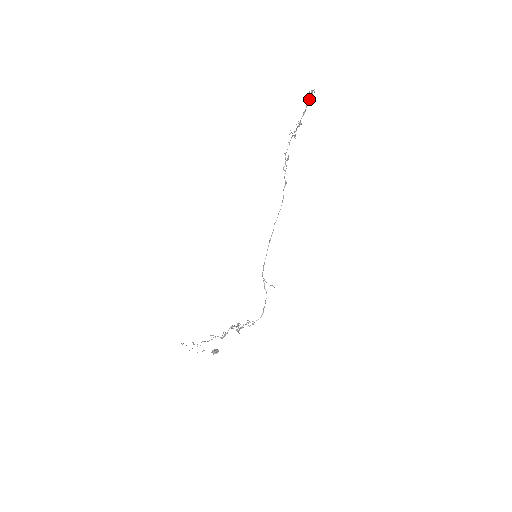
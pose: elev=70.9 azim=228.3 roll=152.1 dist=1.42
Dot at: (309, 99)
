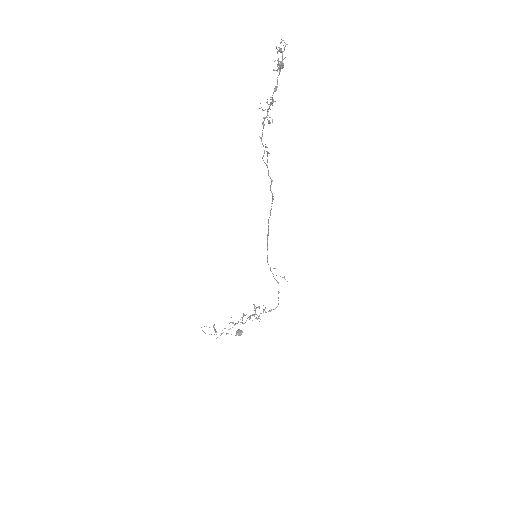
Dot at: (279, 70)
